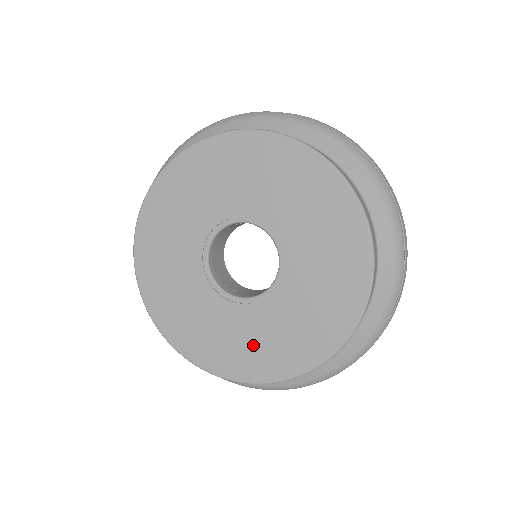
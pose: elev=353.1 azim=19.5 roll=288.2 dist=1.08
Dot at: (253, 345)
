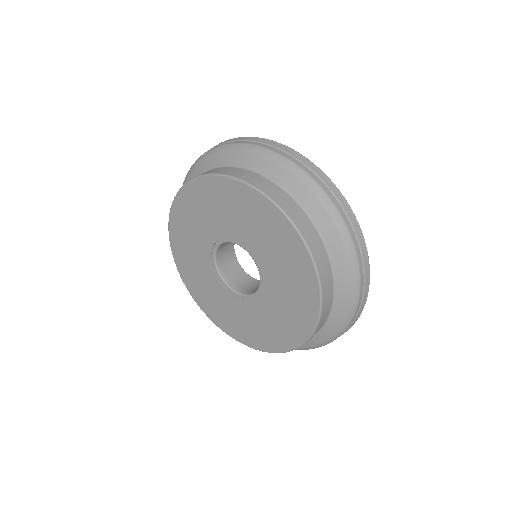
Dot at: (275, 324)
